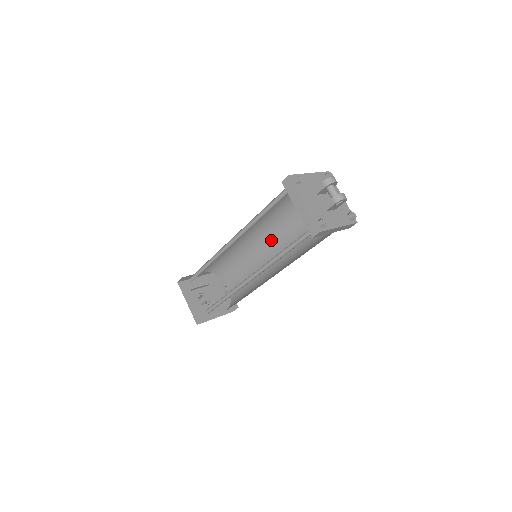
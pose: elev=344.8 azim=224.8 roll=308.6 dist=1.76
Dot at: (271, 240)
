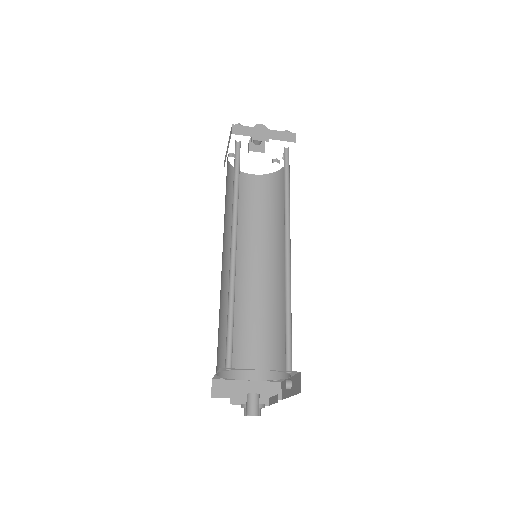
Dot at: (282, 257)
